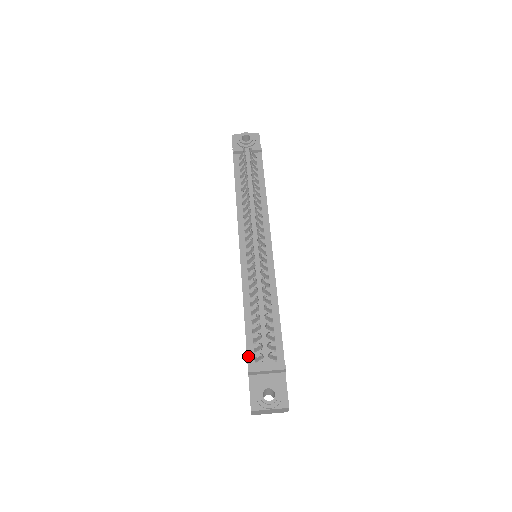
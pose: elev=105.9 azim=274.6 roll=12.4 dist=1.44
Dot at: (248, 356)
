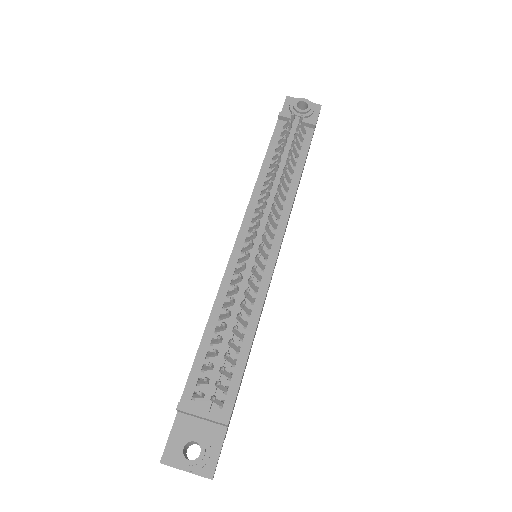
Dot at: (187, 386)
